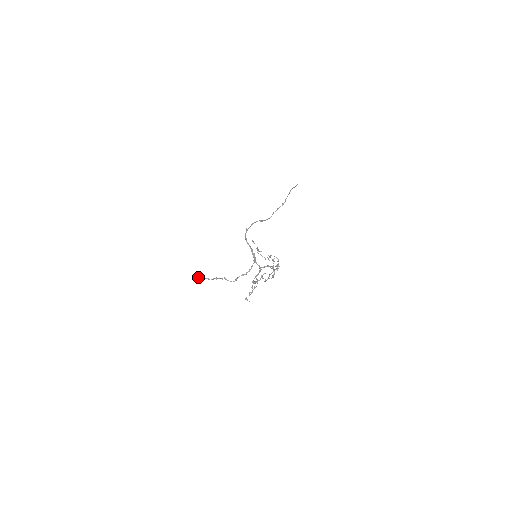
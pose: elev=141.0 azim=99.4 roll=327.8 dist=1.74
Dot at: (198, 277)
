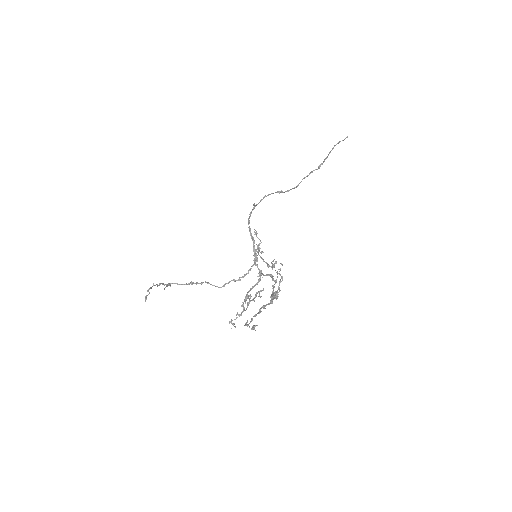
Dot at: occluded
